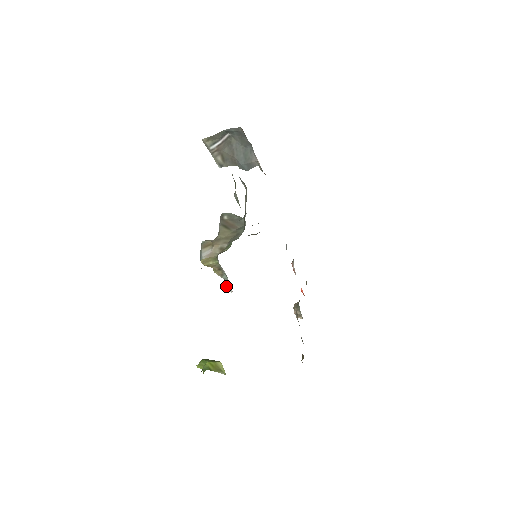
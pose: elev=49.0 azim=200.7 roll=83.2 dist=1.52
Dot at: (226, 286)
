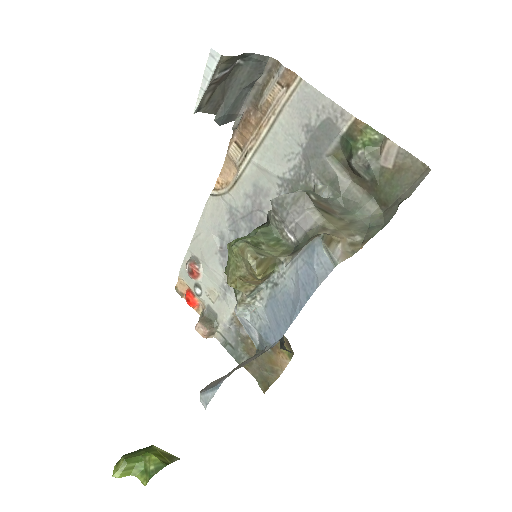
Dot at: (238, 309)
